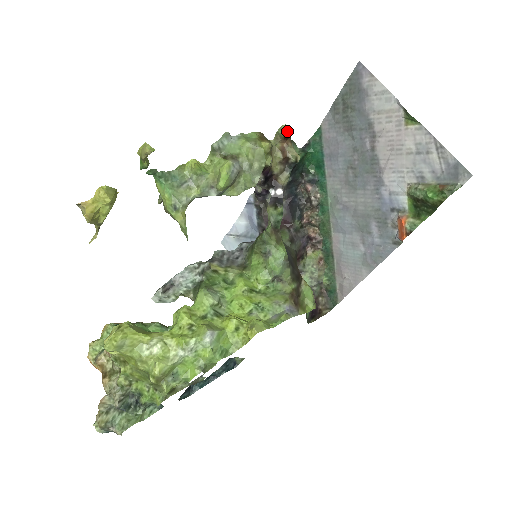
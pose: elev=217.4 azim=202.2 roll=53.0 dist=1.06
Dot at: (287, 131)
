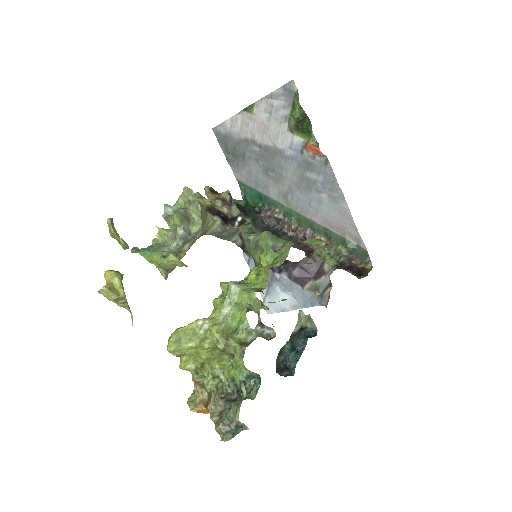
Dot at: (209, 188)
